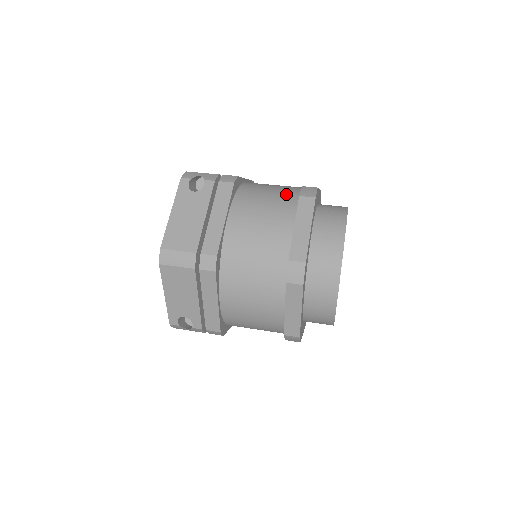
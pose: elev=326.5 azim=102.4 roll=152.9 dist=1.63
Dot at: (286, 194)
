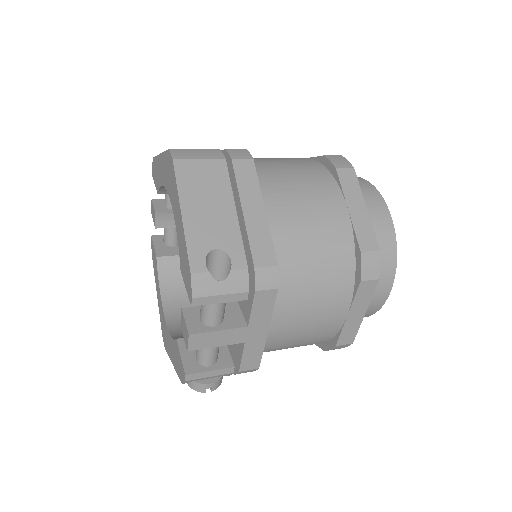
Dot at: occluded
